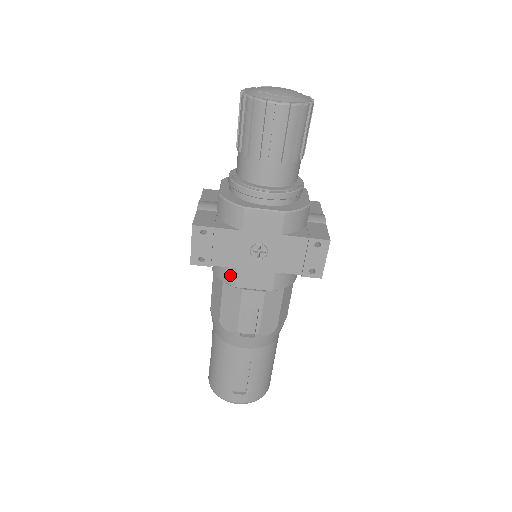
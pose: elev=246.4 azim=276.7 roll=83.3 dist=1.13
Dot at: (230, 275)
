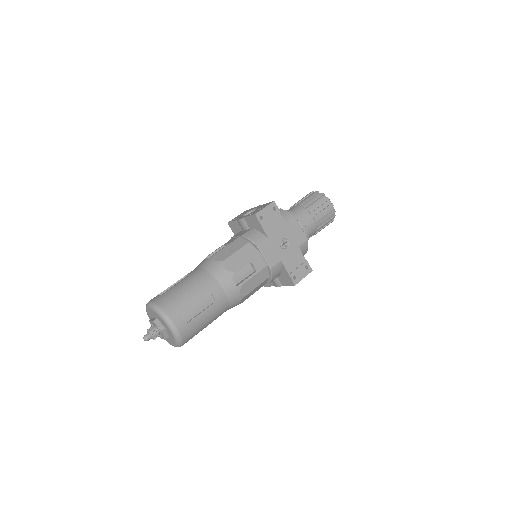
Dot at: (261, 240)
